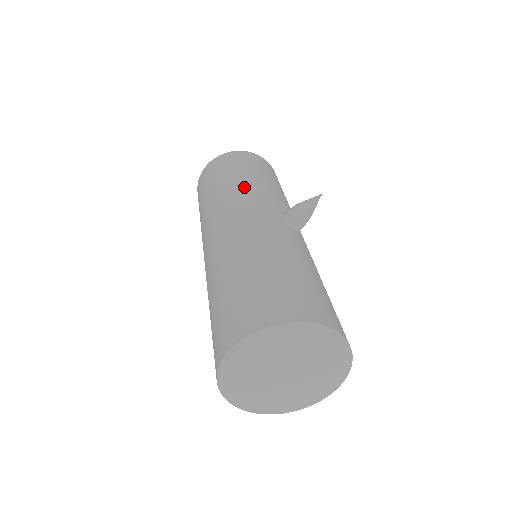
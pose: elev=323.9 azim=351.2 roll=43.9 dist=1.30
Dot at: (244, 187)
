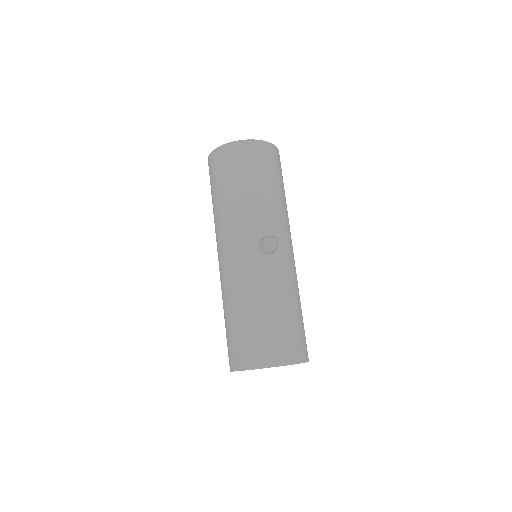
Dot at: (230, 212)
